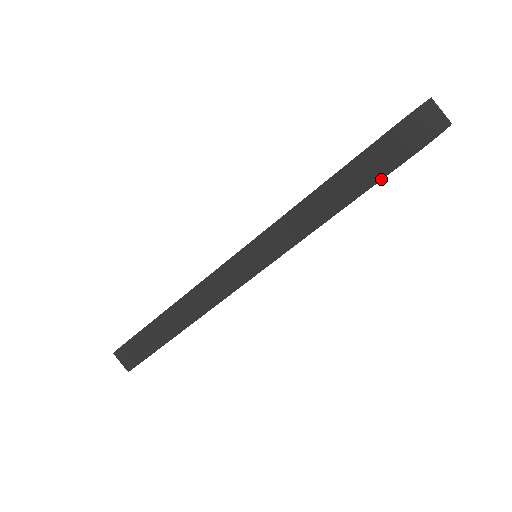
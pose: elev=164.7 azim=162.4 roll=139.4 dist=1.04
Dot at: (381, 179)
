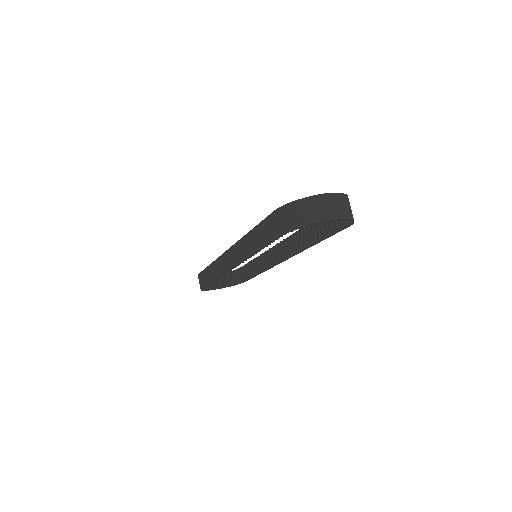
Dot at: (270, 242)
